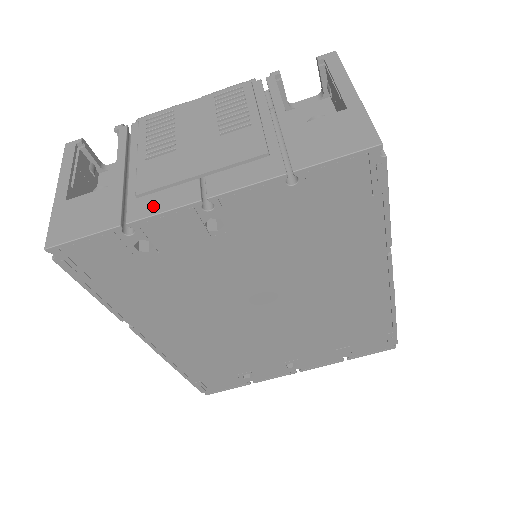
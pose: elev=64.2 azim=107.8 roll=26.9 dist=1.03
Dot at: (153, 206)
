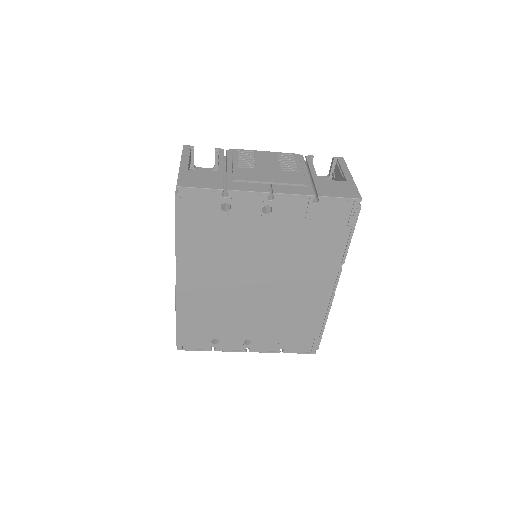
Dot at: (243, 187)
